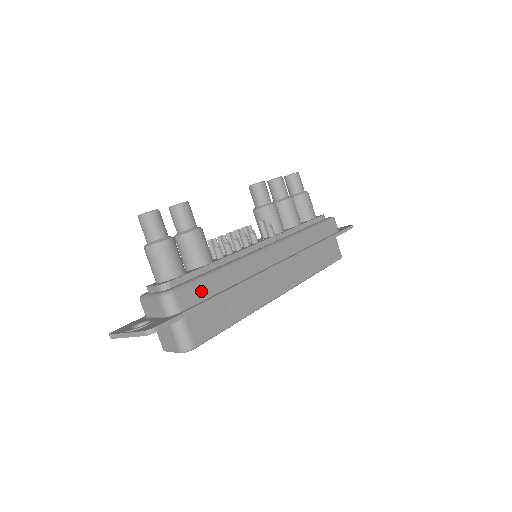
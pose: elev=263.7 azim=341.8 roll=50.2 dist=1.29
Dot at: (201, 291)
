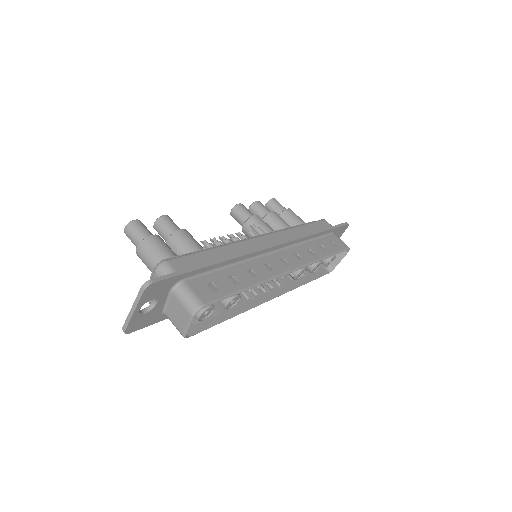
Dot at: (195, 261)
